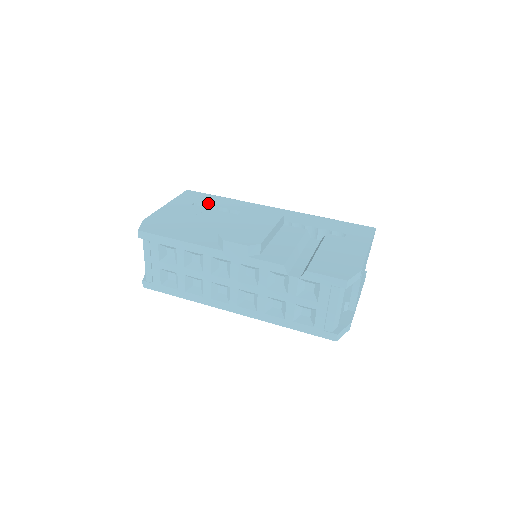
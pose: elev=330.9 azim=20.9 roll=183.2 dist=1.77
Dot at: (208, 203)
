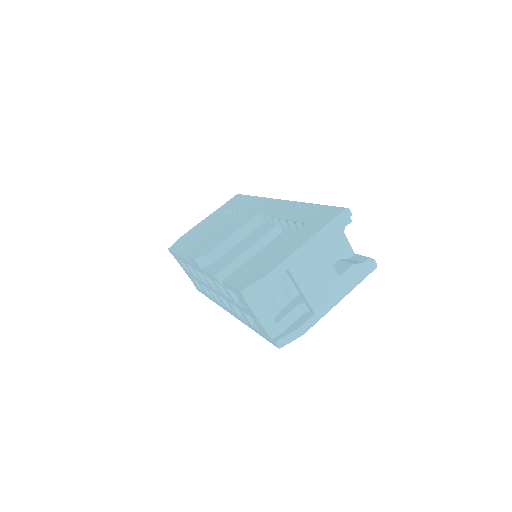
Dot at: (235, 207)
